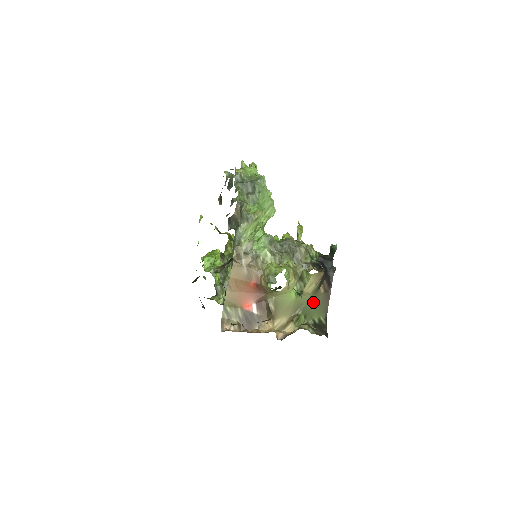
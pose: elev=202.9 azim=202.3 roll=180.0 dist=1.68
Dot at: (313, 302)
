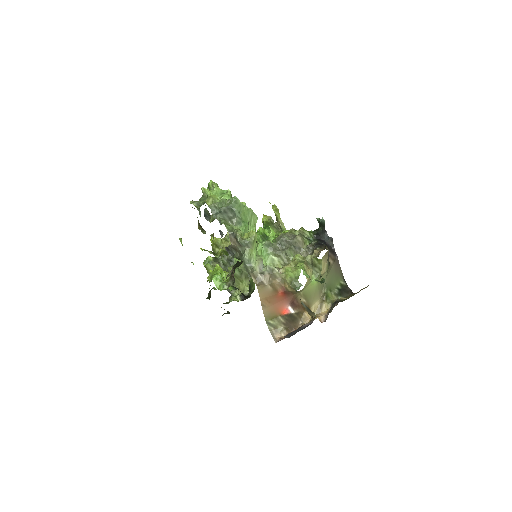
Dot at: (330, 275)
